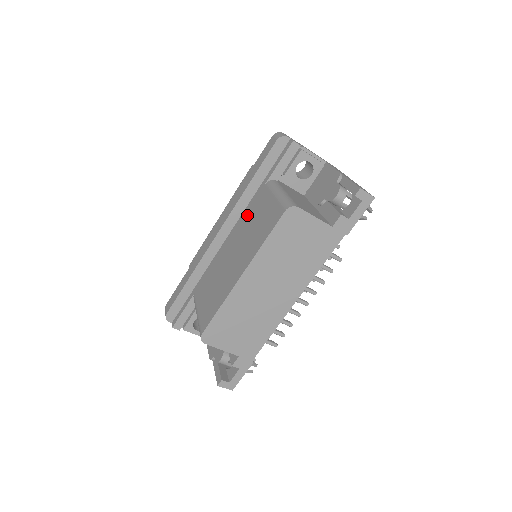
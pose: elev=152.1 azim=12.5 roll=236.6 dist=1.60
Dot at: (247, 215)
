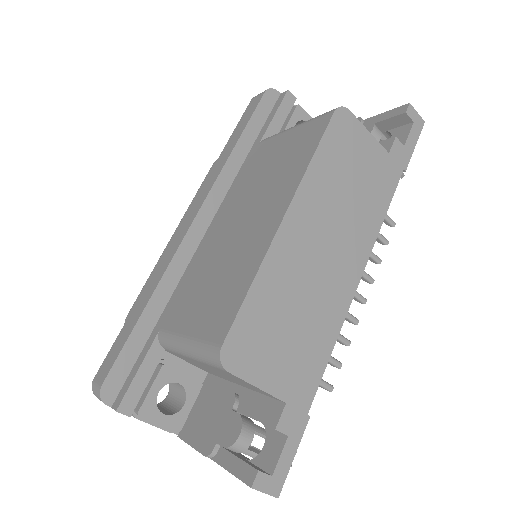
Dot at: (242, 182)
